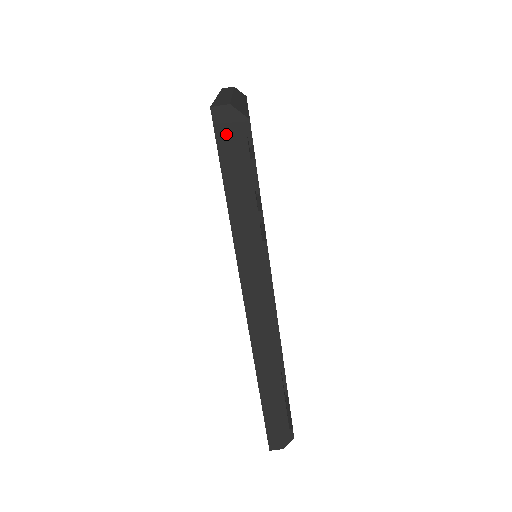
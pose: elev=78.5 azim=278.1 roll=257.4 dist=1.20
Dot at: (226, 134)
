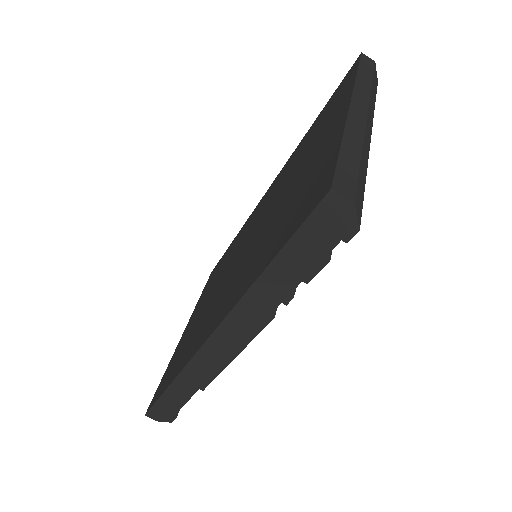
Dot at: (323, 222)
